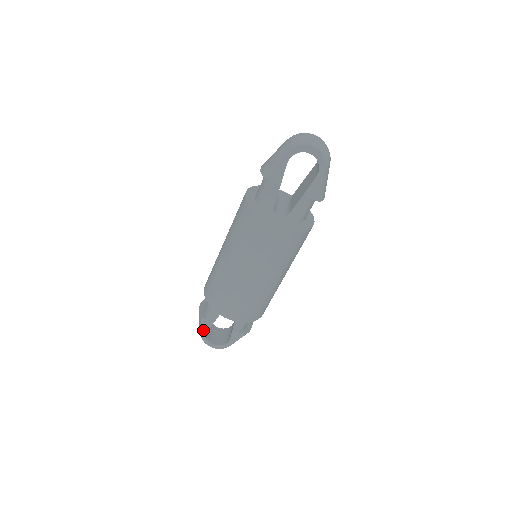
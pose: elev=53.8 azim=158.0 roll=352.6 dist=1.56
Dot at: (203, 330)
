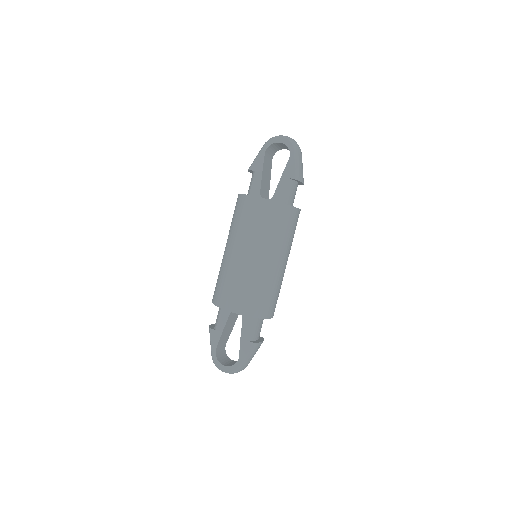
Dot at: (213, 347)
